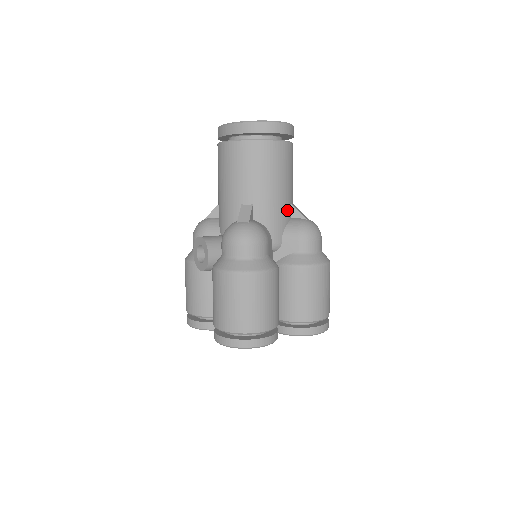
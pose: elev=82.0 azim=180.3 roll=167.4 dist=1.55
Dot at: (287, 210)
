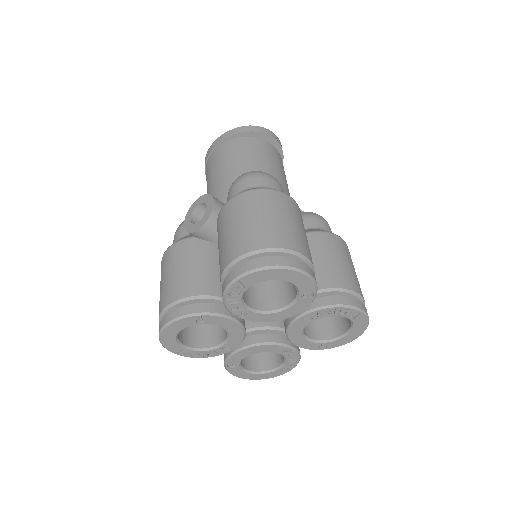
Dot at: occluded
